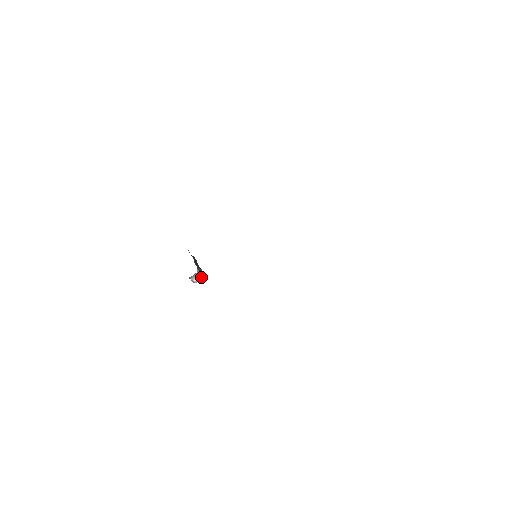
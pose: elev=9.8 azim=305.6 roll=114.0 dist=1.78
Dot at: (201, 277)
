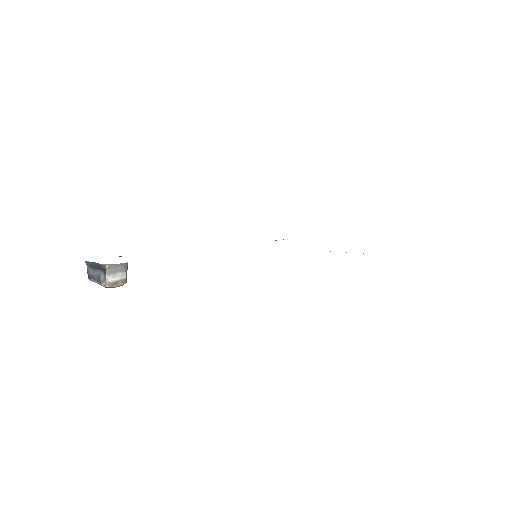
Dot at: (121, 282)
